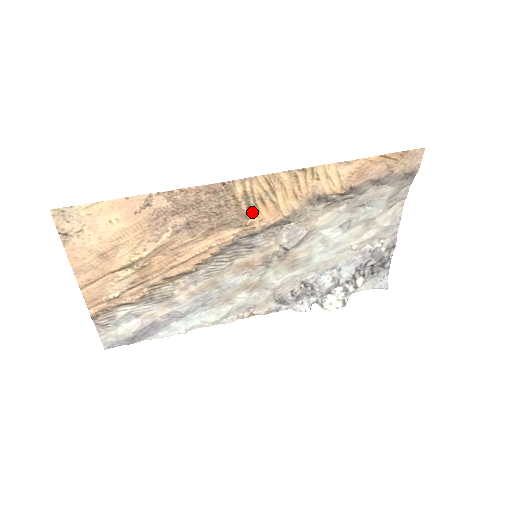
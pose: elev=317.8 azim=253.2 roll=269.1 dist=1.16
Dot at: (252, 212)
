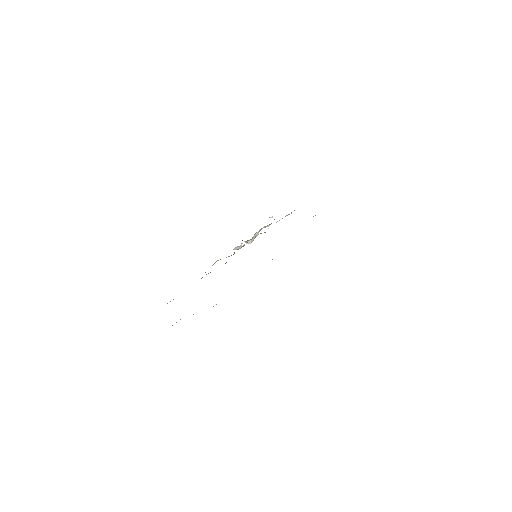
Dot at: occluded
